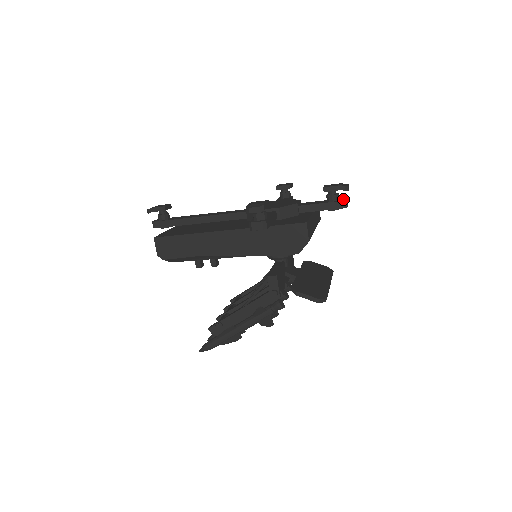
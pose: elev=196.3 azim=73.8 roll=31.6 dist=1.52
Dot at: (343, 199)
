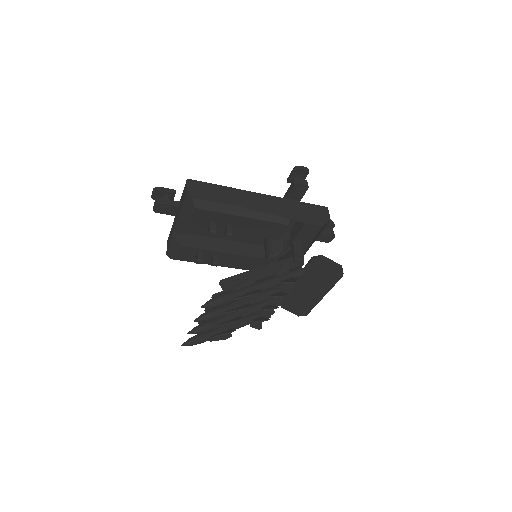
Dot at: occluded
